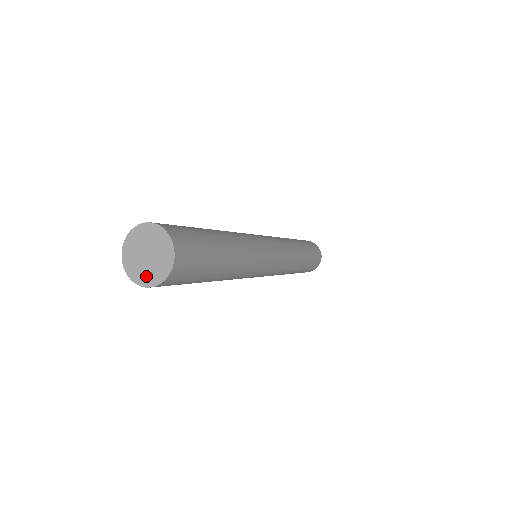
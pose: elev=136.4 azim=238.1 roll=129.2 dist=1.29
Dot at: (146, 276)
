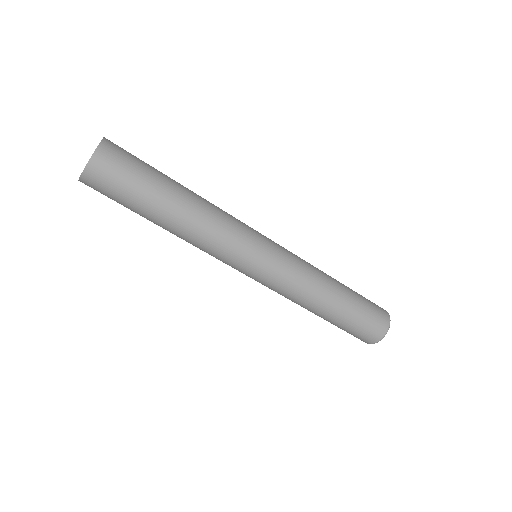
Dot at: occluded
